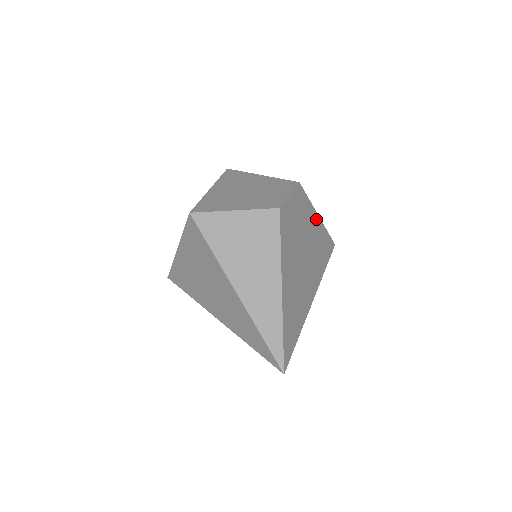
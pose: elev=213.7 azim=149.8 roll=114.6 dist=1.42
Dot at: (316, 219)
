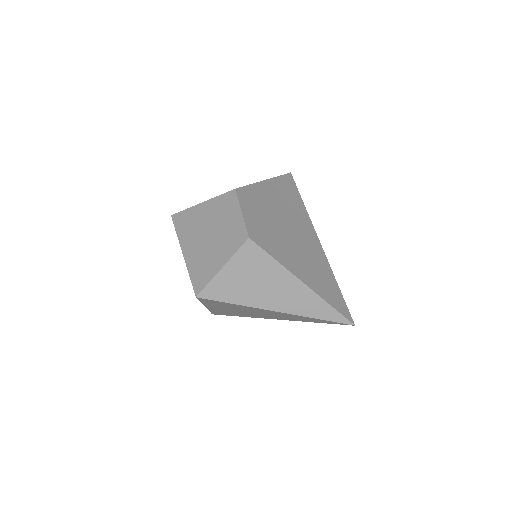
Dot at: (267, 186)
